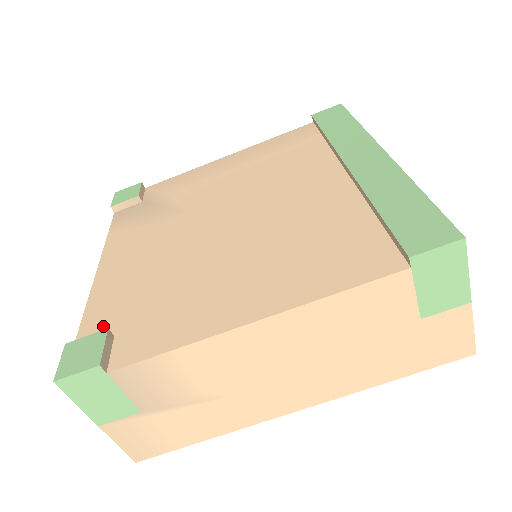
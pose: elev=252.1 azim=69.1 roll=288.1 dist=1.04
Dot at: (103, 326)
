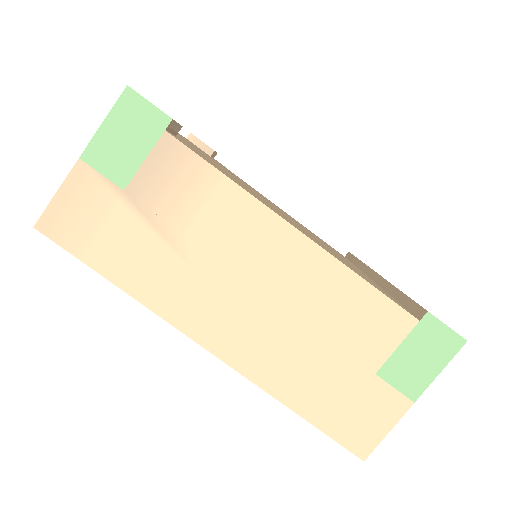
Dot at: occluded
